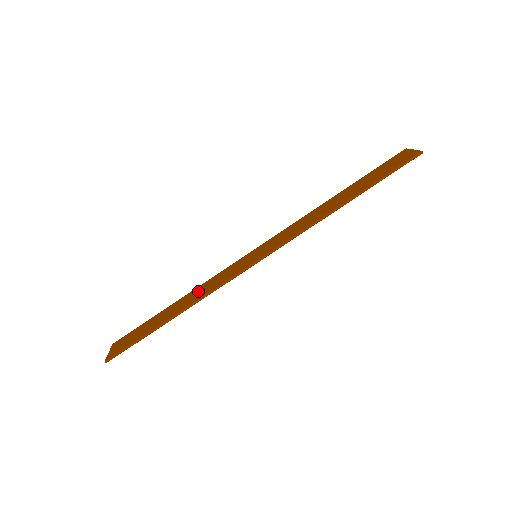
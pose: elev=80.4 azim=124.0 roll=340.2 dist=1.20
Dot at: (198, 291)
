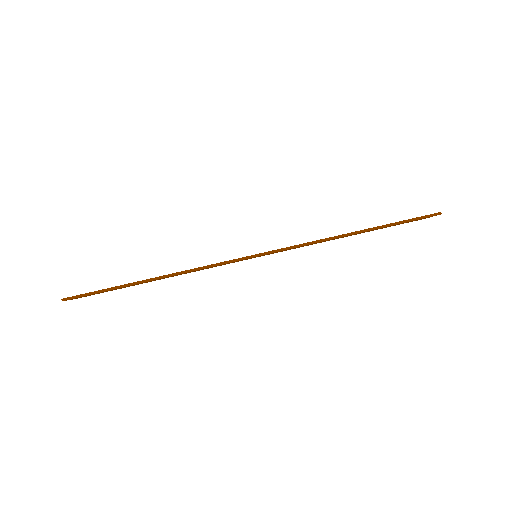
Dot at: occluded
